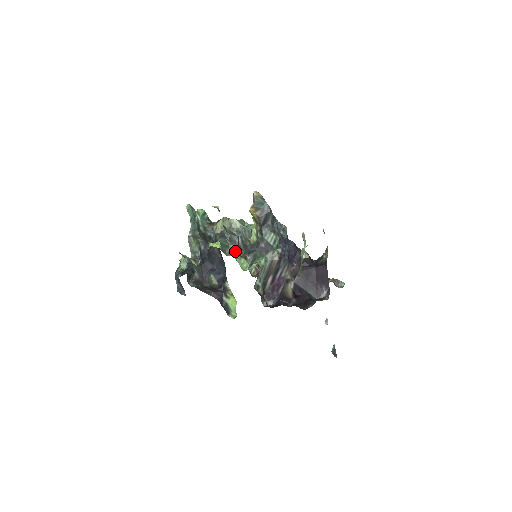
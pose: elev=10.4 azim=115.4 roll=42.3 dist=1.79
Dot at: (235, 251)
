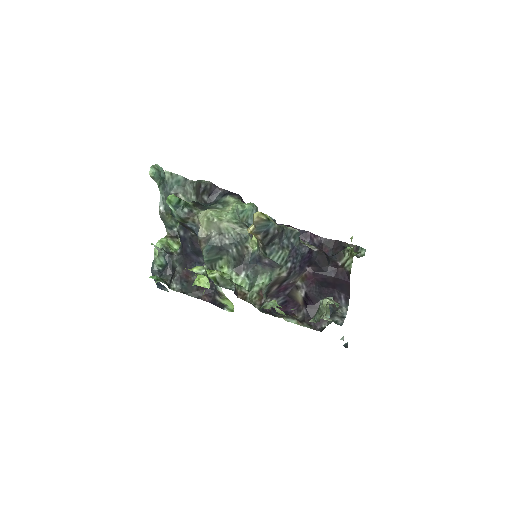
Dot at: (228, 263)
